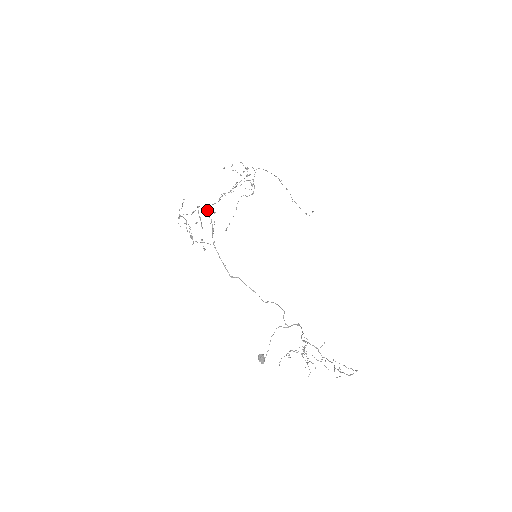
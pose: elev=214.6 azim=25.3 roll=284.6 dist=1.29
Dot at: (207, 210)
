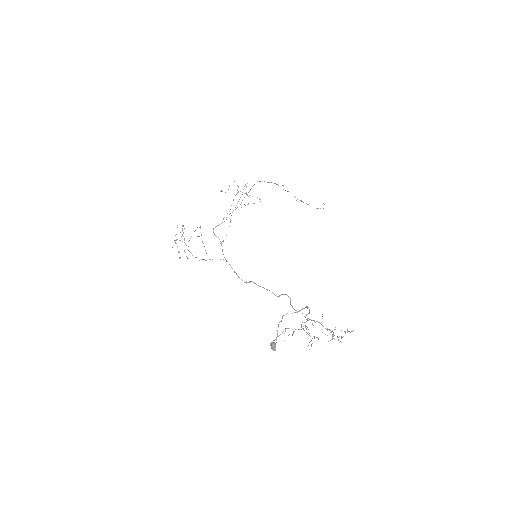
Dot at: (213, 231)
